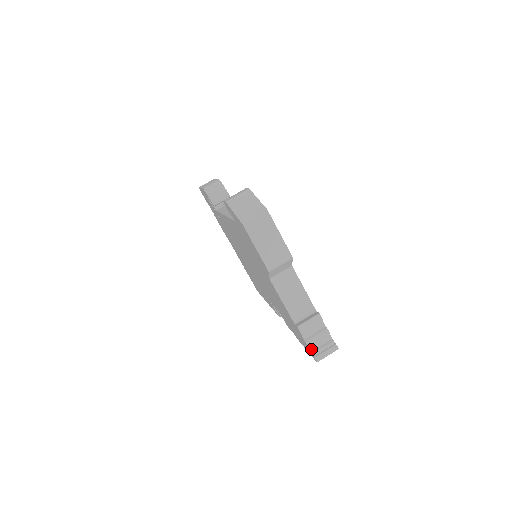
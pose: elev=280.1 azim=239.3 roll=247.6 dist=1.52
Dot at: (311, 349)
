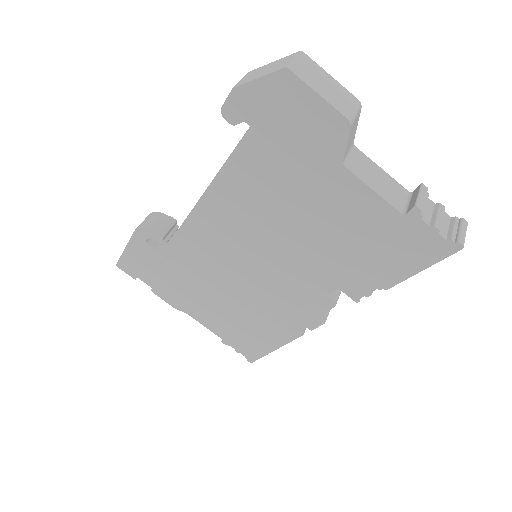
Dot at: (443, 237)
